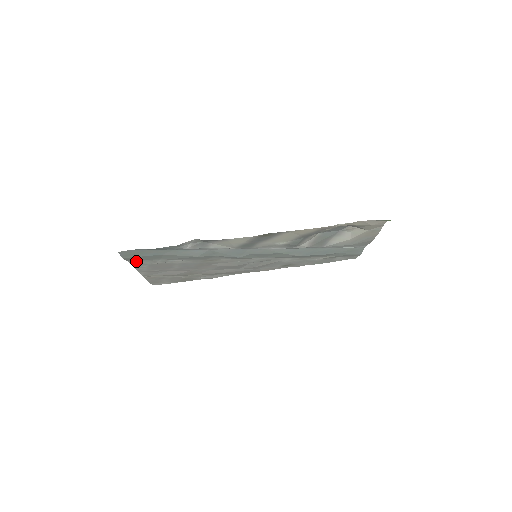
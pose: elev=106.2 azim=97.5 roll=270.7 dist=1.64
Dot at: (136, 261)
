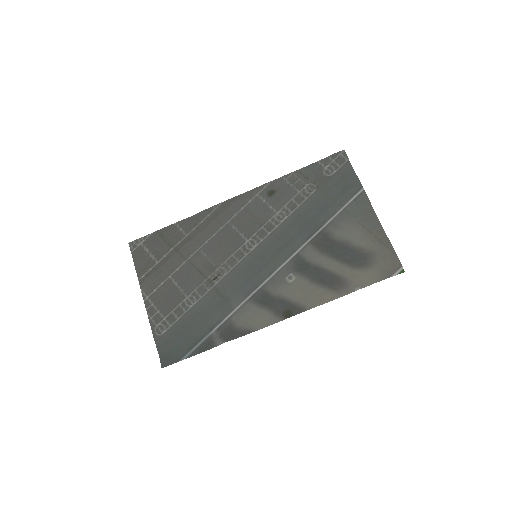
Dot at: (158, 331)
